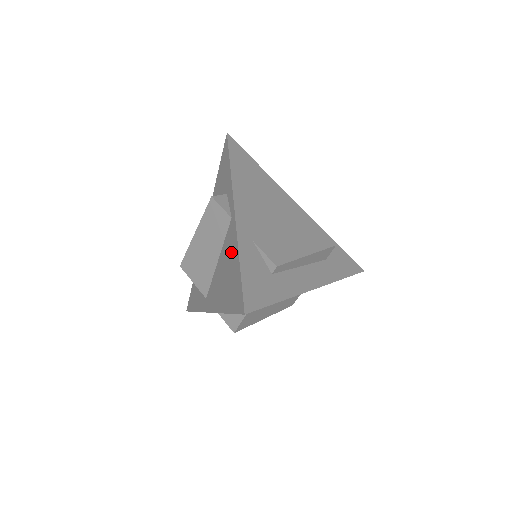
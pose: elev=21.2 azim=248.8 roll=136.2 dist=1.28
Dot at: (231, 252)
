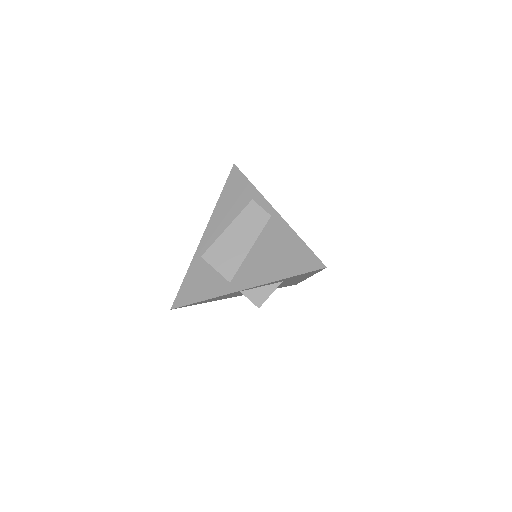
Dot at: (281, 237)
